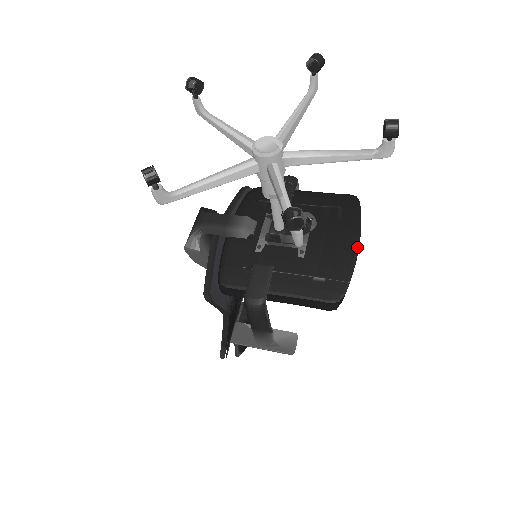
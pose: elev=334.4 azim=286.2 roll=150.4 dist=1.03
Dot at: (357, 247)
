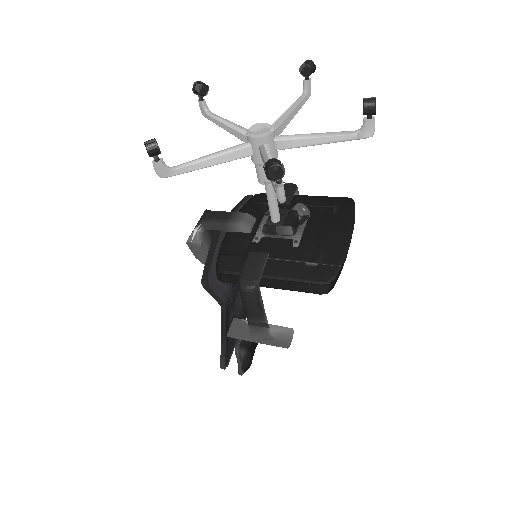
Dot at: (350, 237)
